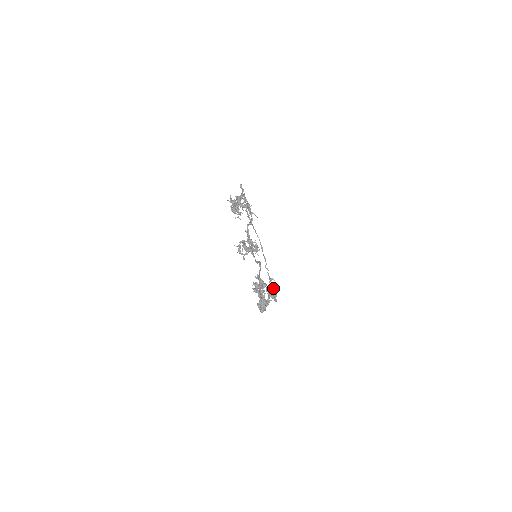
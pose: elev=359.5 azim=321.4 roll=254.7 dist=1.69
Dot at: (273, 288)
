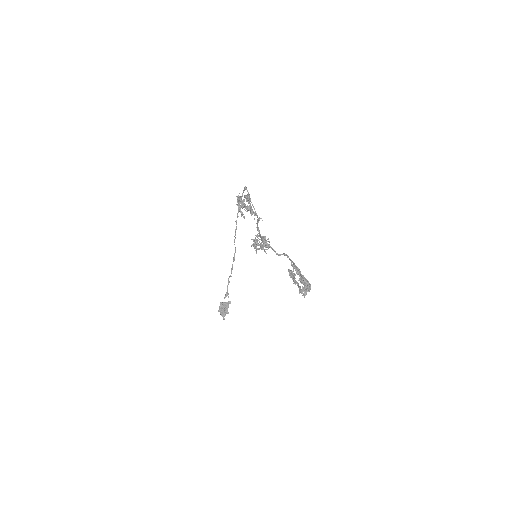
Dot at: (226, 304)
